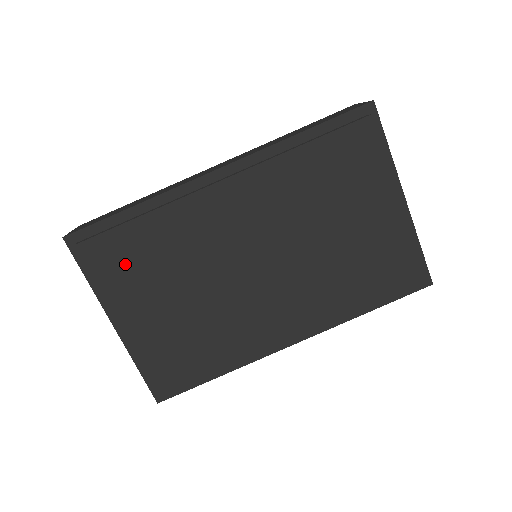
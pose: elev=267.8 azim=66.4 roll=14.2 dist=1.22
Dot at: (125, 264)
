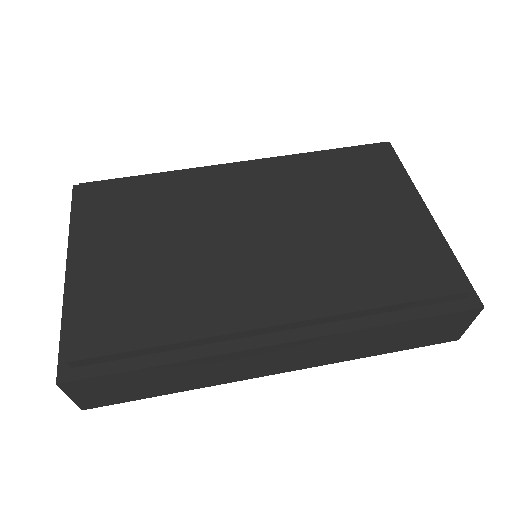
Dot at: (116, 206)
